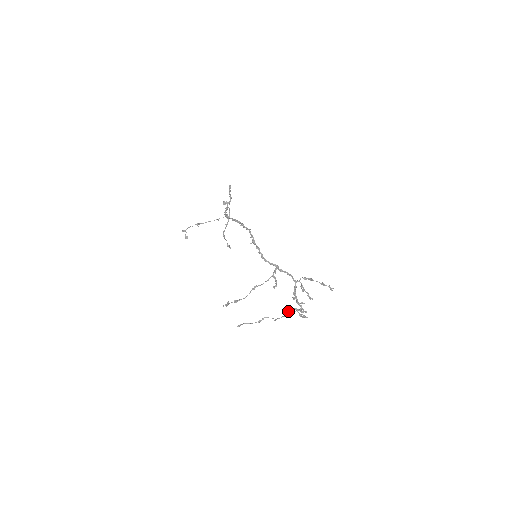
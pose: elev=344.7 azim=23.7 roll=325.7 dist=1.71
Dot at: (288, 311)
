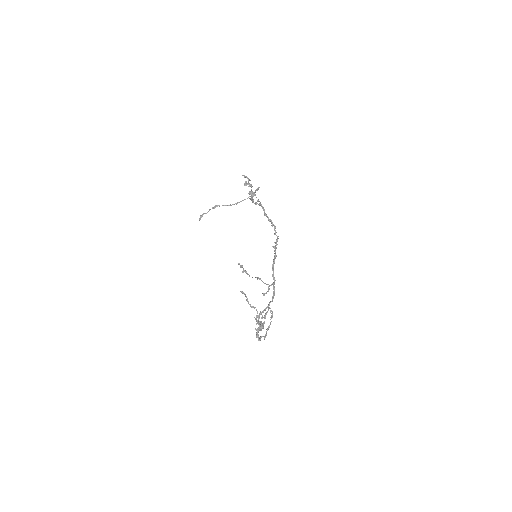
Dot at: occluded
